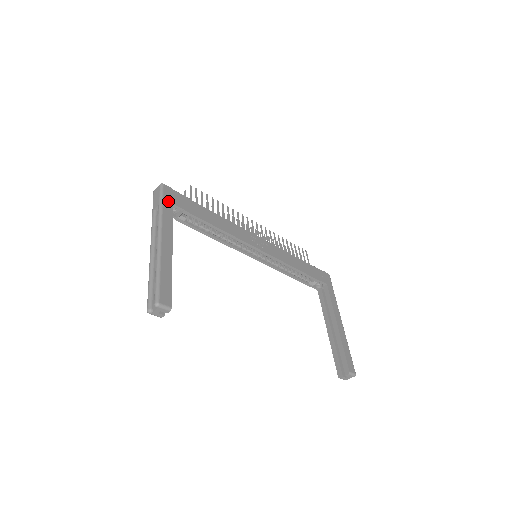
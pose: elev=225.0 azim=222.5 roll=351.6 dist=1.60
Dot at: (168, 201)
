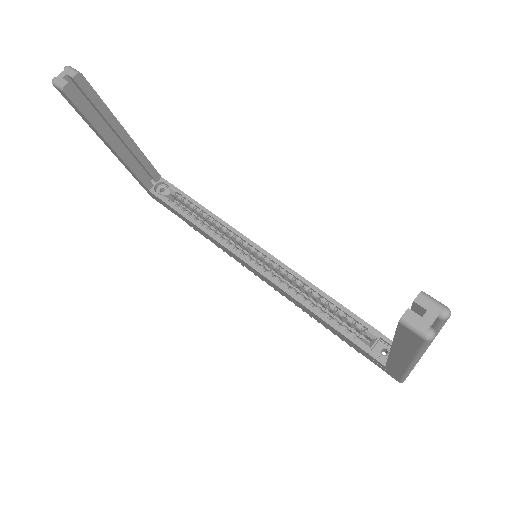
Dot at: occluded
